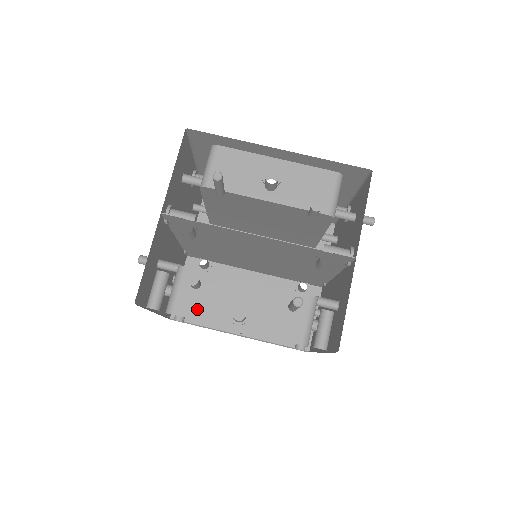
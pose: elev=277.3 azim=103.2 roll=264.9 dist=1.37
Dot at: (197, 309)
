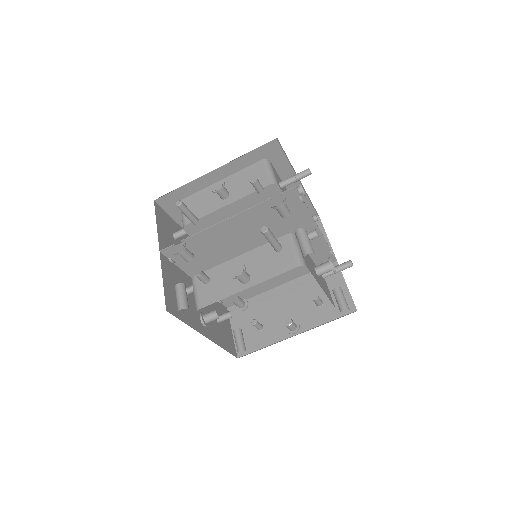
Dot at: (215, 294)
